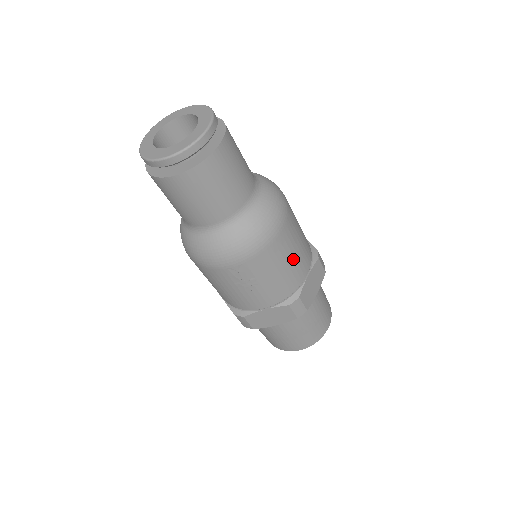
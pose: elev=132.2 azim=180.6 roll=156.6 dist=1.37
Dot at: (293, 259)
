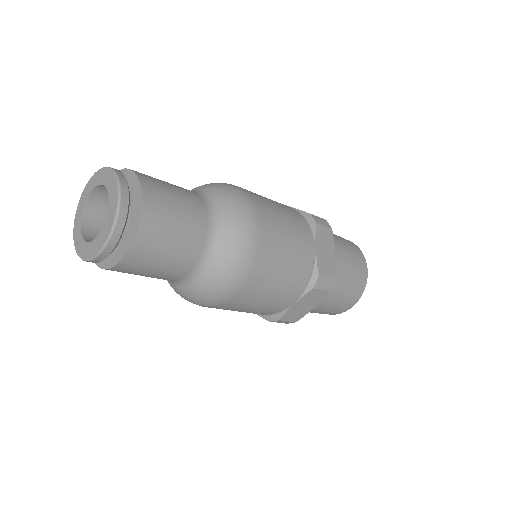
Dot at: (290, 247)
